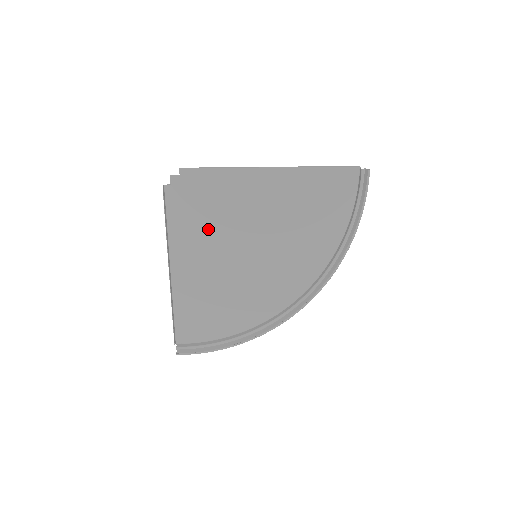
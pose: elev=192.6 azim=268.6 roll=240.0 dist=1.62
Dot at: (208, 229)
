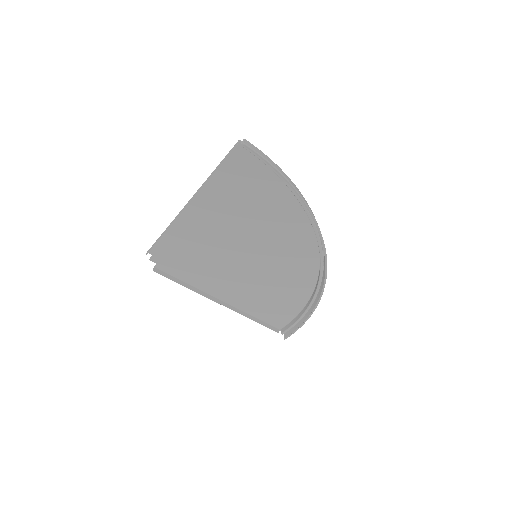
Dot at: (208, 266)
